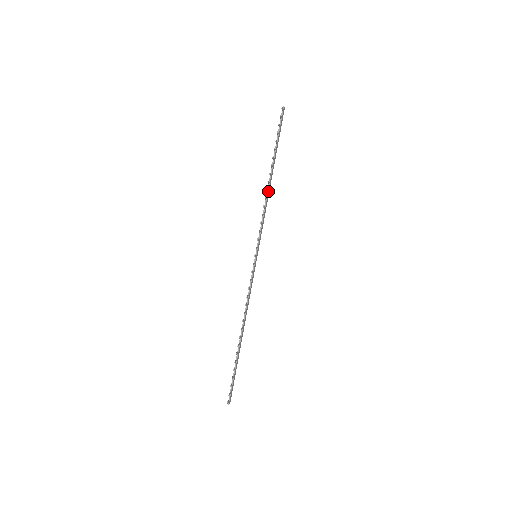
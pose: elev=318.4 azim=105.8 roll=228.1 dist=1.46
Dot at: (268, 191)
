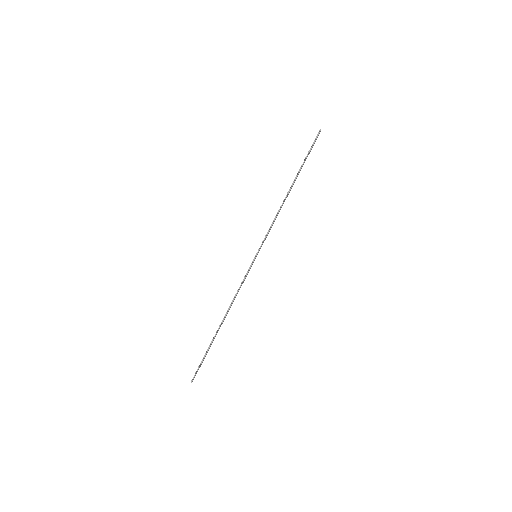
Dot at: (284, 201)
